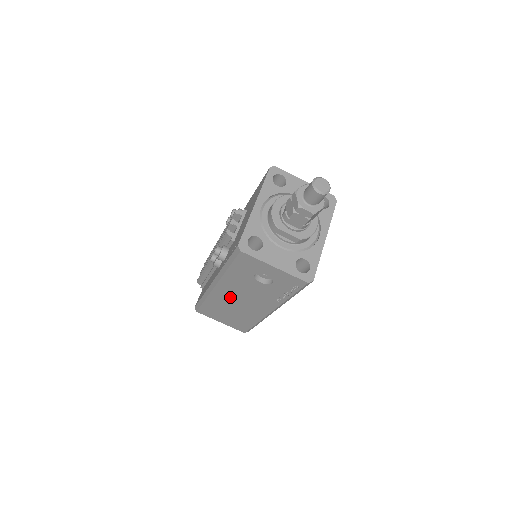
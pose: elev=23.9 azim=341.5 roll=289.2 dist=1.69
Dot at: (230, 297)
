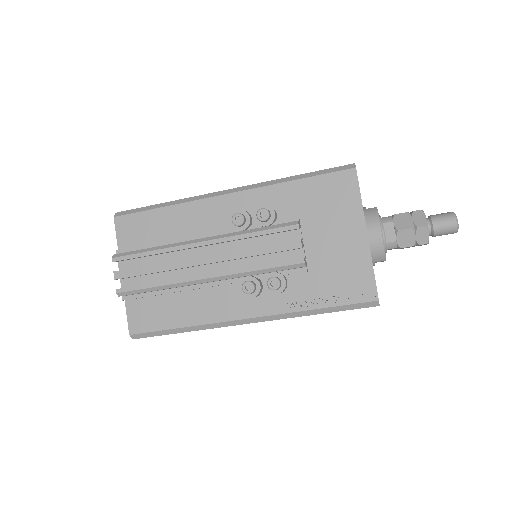
Dot at: occluded
